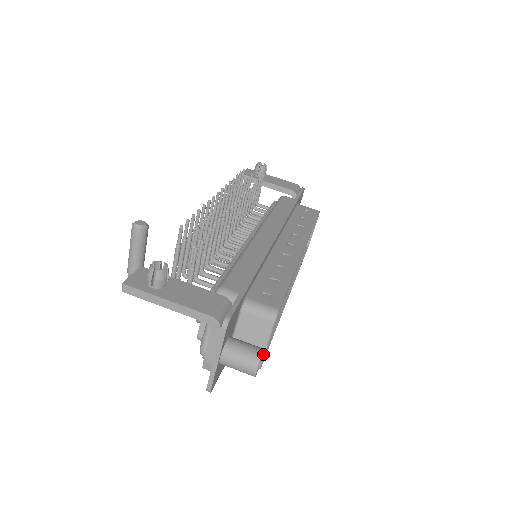
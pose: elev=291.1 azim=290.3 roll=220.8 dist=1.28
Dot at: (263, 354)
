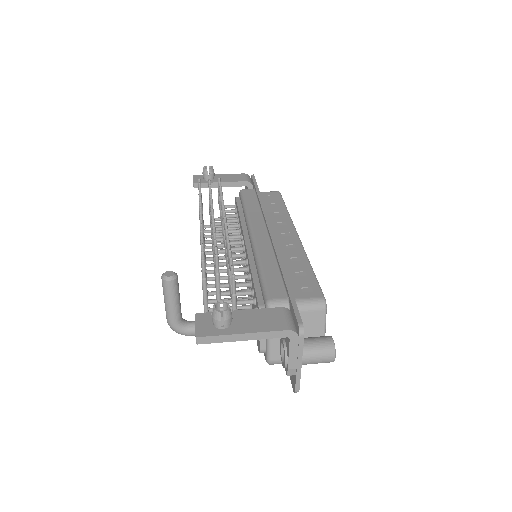
Dot at: occluded
